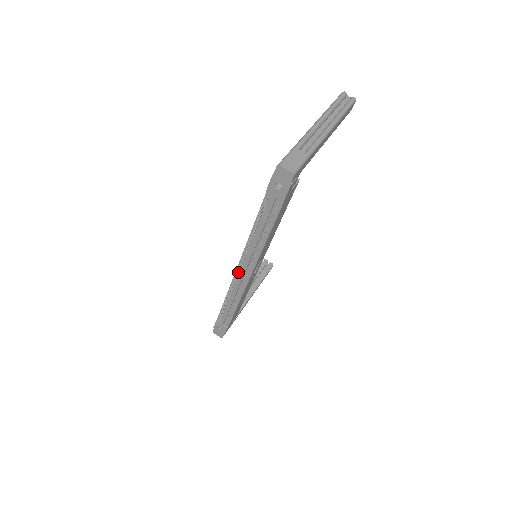
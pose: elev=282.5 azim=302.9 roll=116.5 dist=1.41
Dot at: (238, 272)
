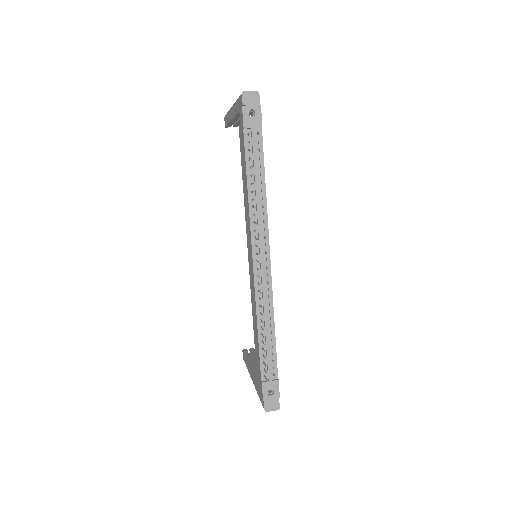
Dot at: (257, 261)
